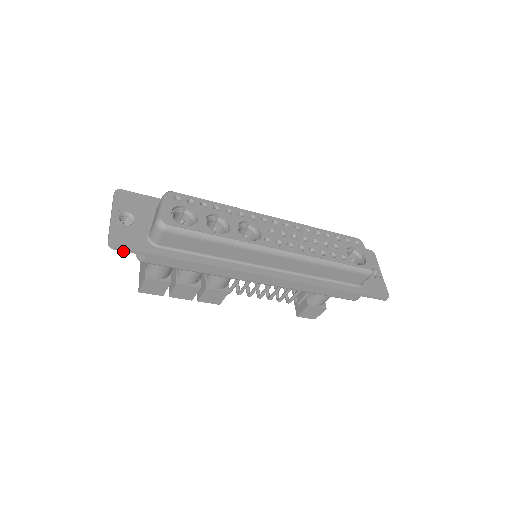
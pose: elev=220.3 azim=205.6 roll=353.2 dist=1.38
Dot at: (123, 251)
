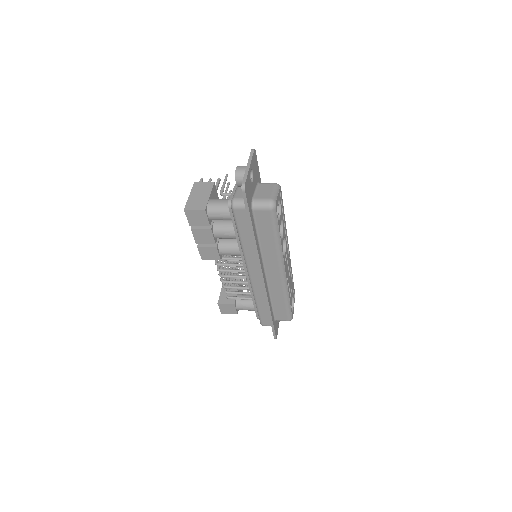
Dot at: (243, 197)
